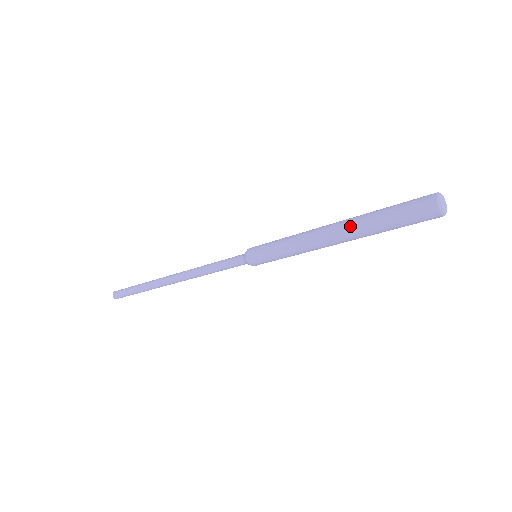
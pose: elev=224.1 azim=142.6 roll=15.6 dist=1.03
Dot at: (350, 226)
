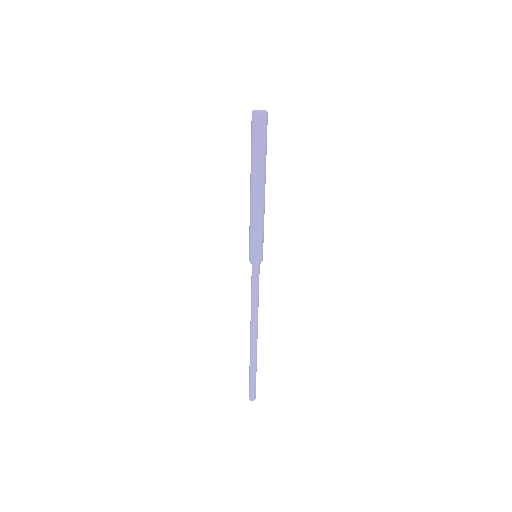
Dot at: (251, 174)
